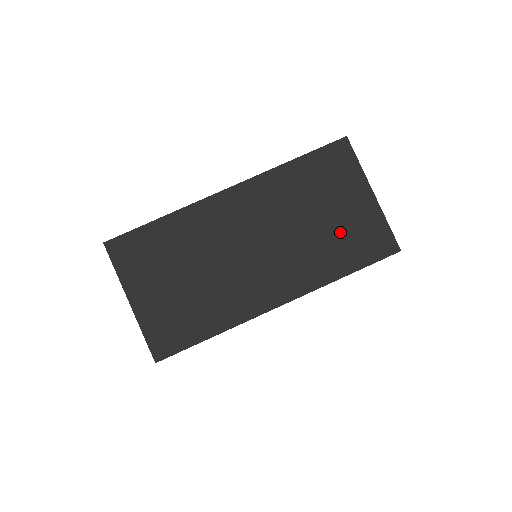
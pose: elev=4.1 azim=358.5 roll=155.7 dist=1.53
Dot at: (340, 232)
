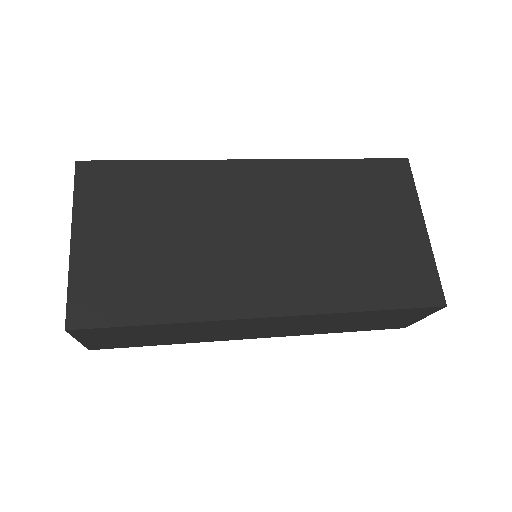
Dot at: (374, 255)
